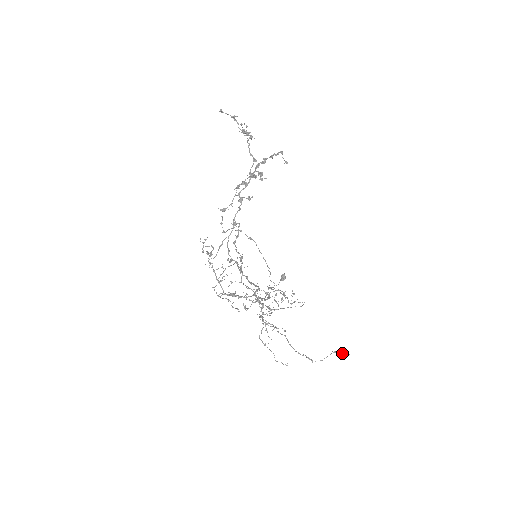
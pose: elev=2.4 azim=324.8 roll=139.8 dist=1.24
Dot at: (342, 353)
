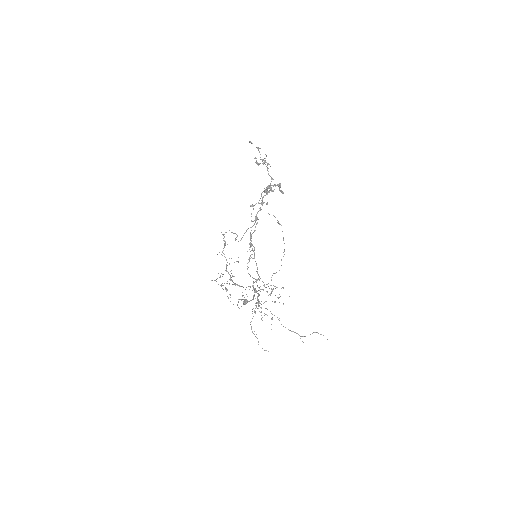
Dot at: (320, 334)
